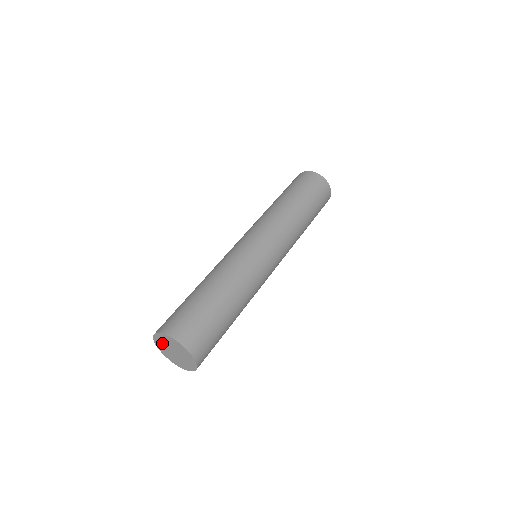
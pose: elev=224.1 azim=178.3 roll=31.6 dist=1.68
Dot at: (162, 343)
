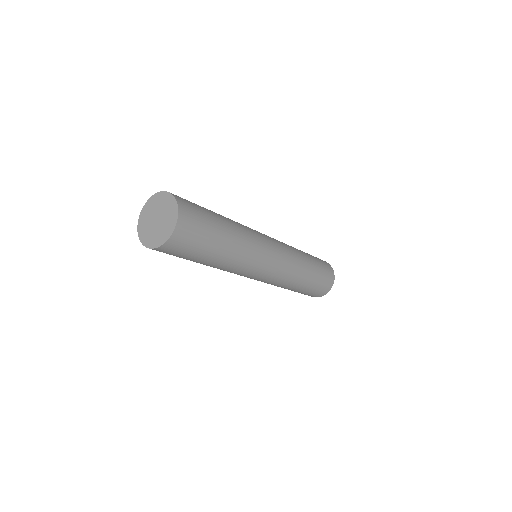
Dot at: (150, 211)
